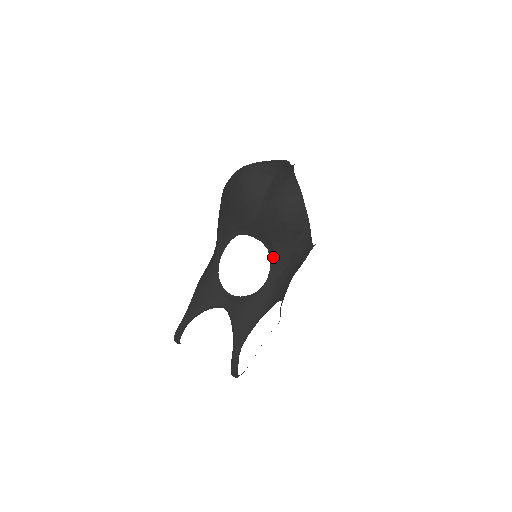
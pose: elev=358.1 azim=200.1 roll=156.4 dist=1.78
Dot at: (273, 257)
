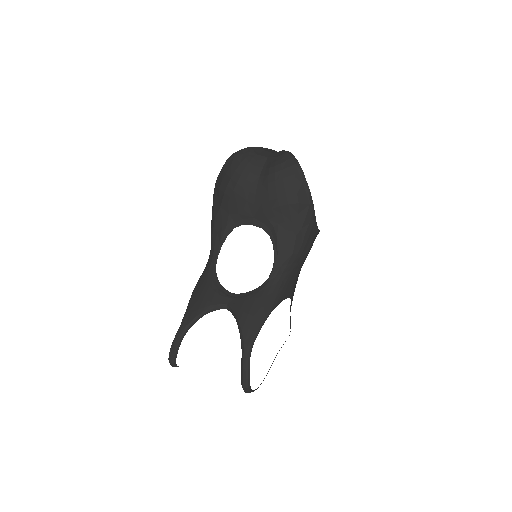
Dot at: (276, 242)
